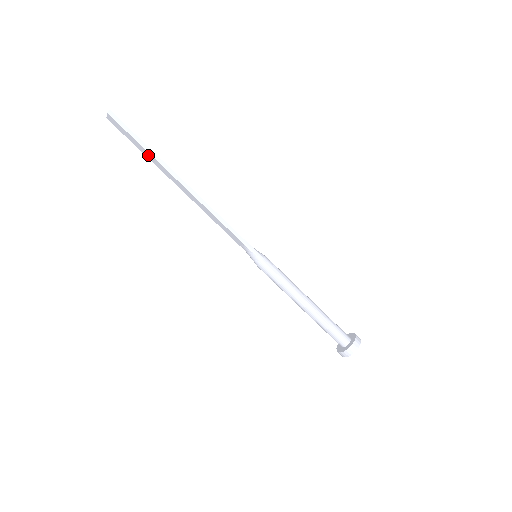
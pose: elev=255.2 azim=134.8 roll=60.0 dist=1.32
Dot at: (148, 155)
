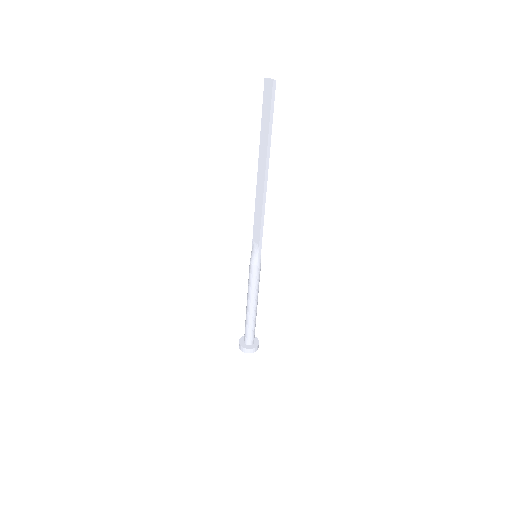
Dot at: (264, 134)
